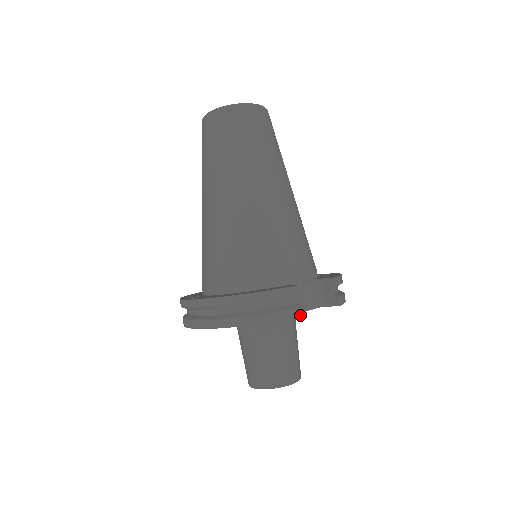
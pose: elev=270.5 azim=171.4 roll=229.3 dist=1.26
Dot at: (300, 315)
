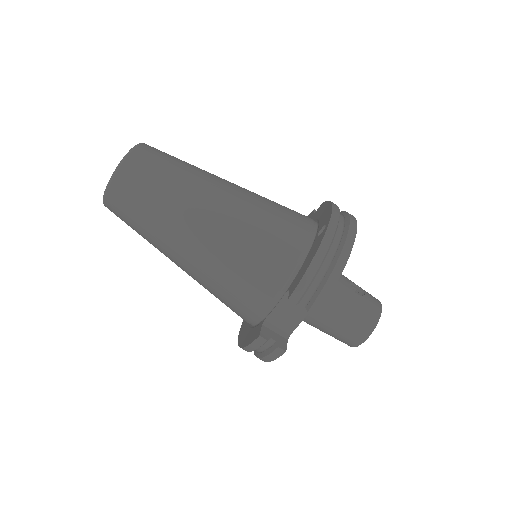
Dot at: (281, 354)
